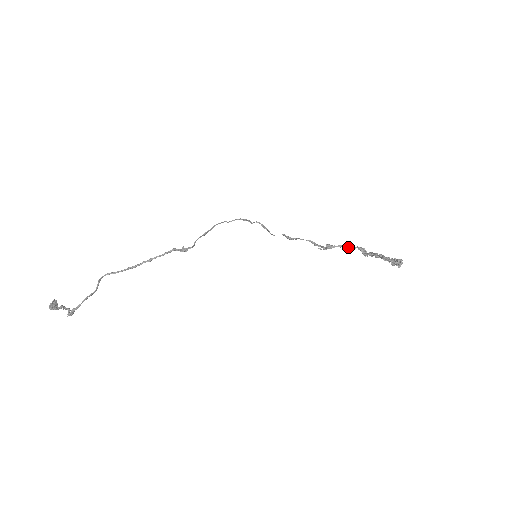
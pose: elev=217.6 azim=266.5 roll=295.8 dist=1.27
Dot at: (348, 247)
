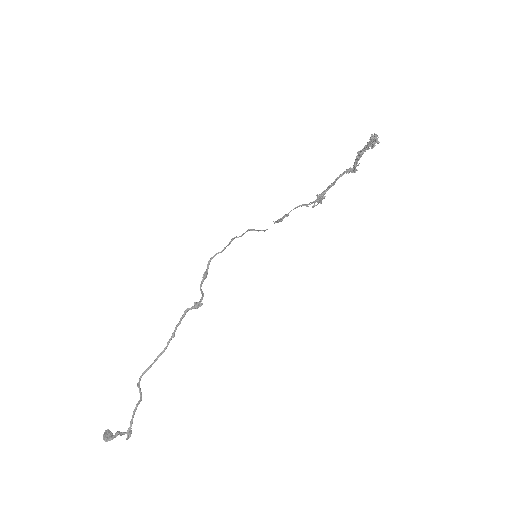
Dot at: occluded
